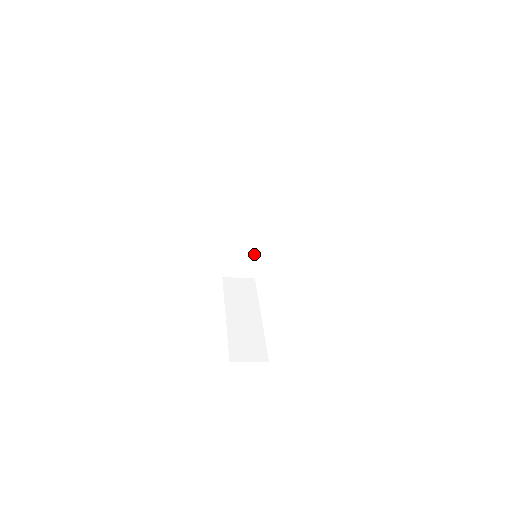
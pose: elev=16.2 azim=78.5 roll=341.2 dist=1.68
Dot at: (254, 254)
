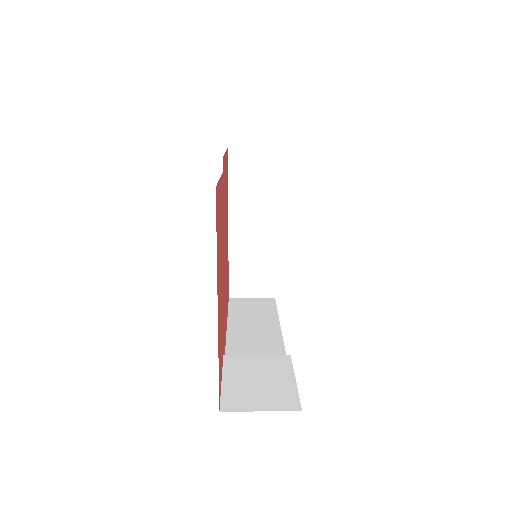
Dot at: occluded
